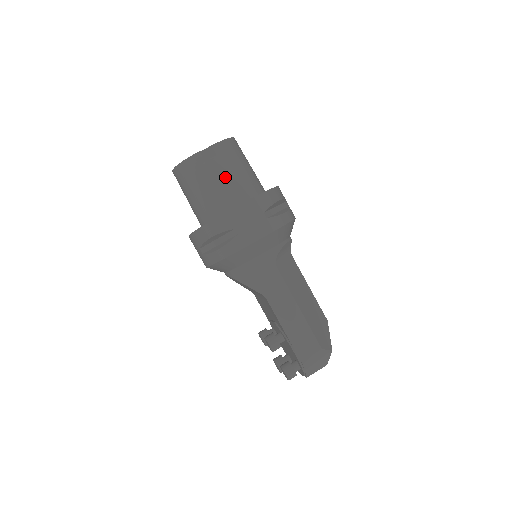
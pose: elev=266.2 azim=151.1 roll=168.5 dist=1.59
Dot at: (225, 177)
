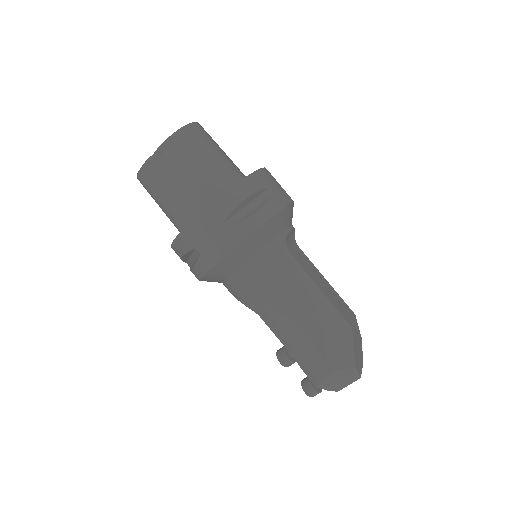
Dot at: (181, 182)
